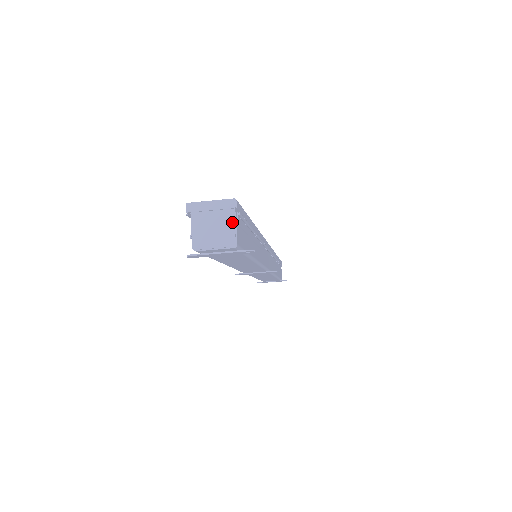
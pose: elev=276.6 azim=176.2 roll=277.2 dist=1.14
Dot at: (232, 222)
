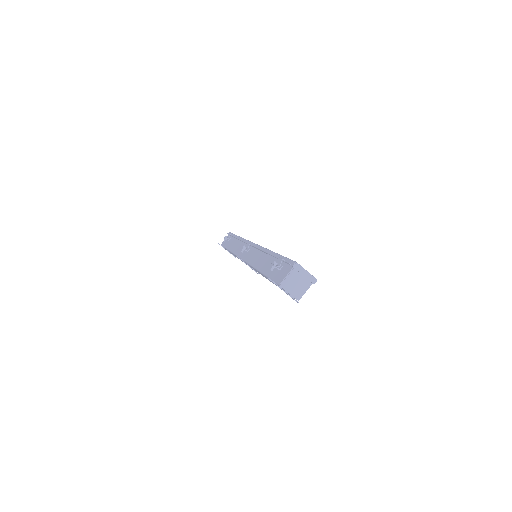
Dot at: (307, 288)
